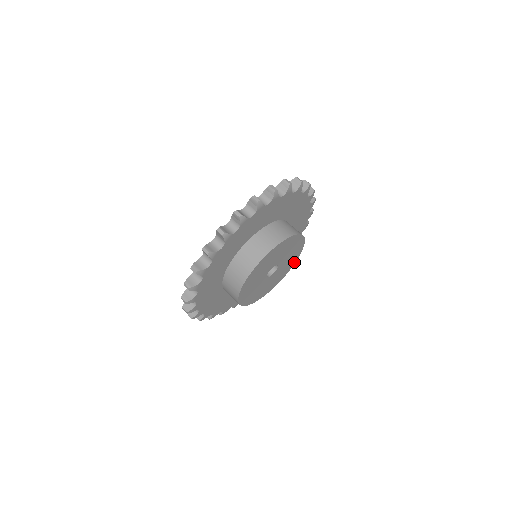
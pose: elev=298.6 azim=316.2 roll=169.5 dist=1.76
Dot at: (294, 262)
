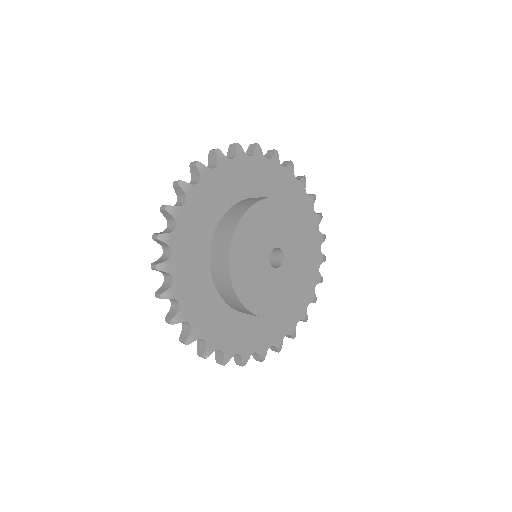
Dot at: (314, 252)
